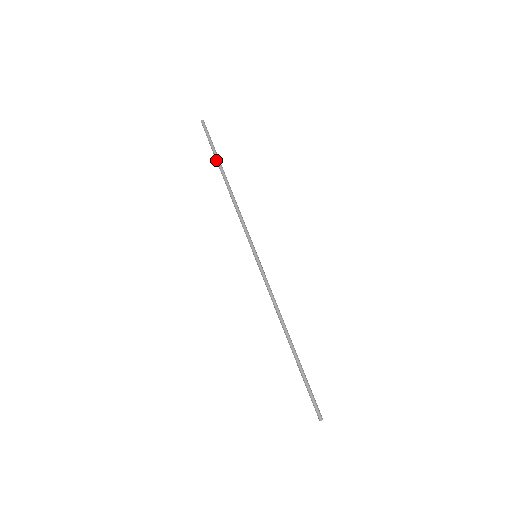
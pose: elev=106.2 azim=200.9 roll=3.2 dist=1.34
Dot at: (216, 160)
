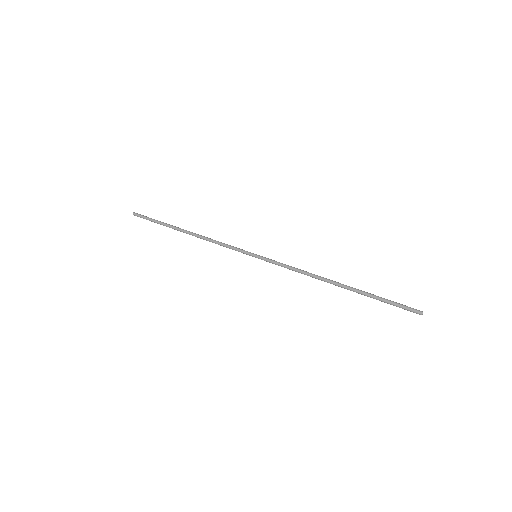
Dot at: (167, 224)
